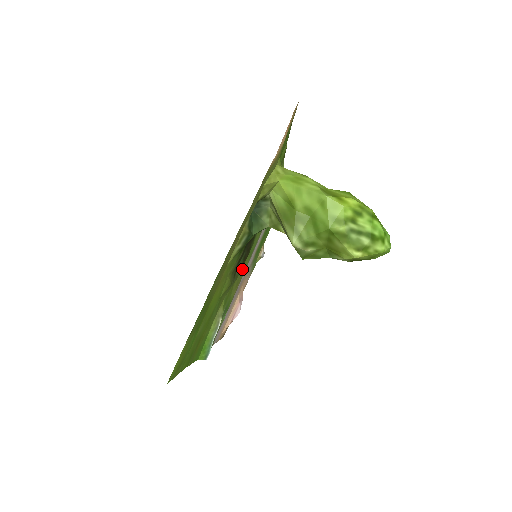
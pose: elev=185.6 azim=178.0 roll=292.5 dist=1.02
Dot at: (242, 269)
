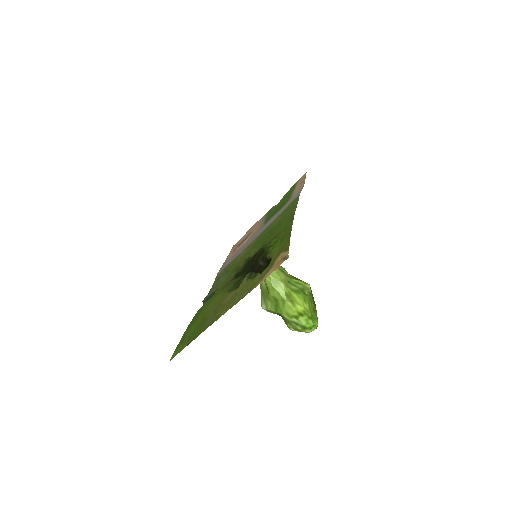
Dot at: (247, 252)
